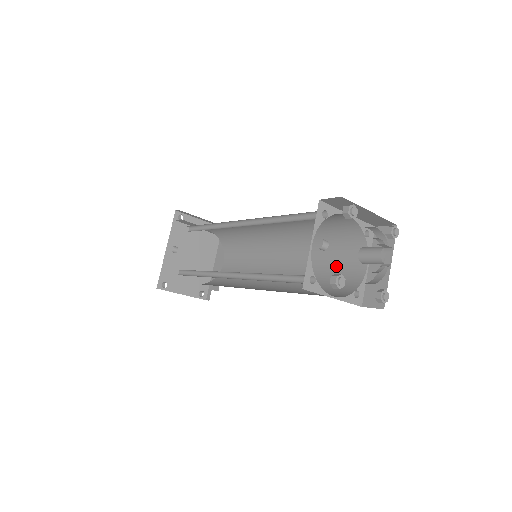
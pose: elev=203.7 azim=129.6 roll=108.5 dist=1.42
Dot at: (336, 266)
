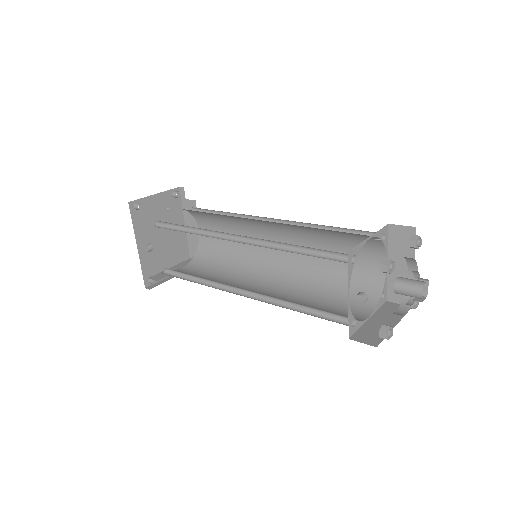
Dot at: occluded
